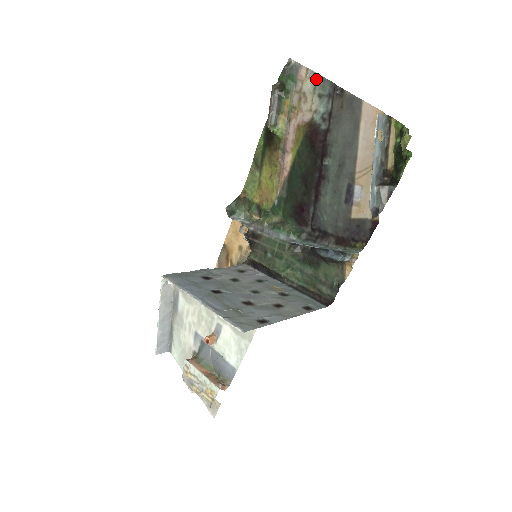
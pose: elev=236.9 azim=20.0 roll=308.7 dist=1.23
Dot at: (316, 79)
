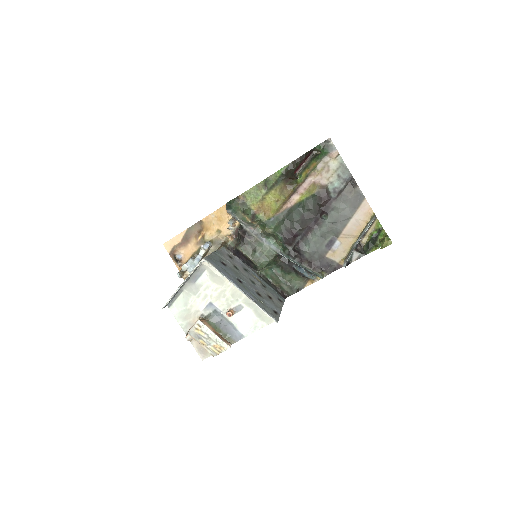
Dot at: (341, 164)
